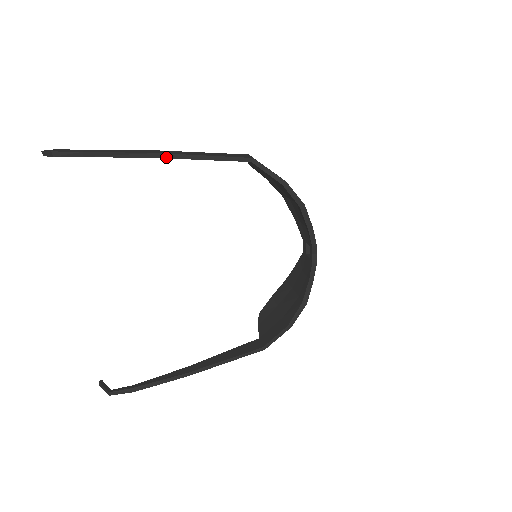
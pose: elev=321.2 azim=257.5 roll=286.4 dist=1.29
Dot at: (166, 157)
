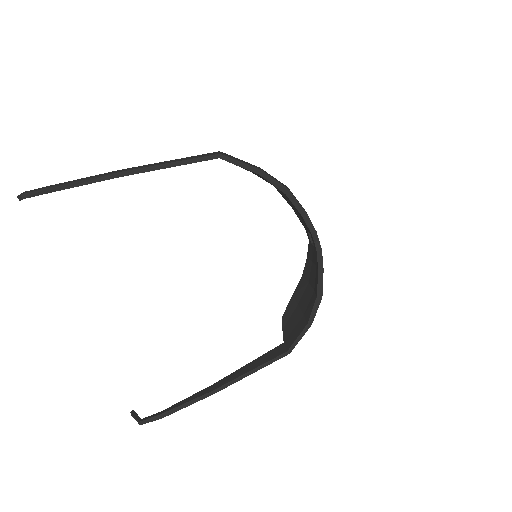
Dot at: (129, 174)
